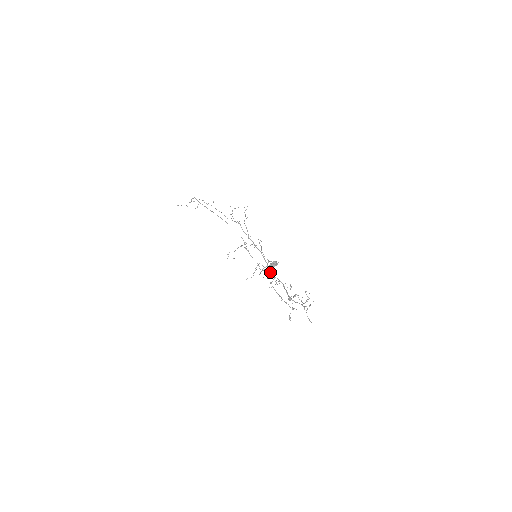
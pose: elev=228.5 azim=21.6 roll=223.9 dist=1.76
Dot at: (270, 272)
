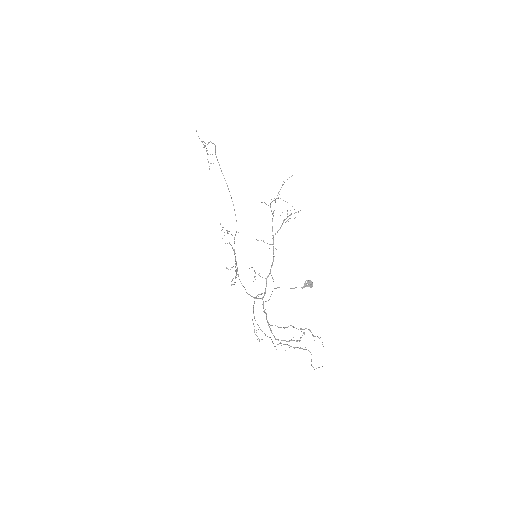
Dot at: (296, 287)
